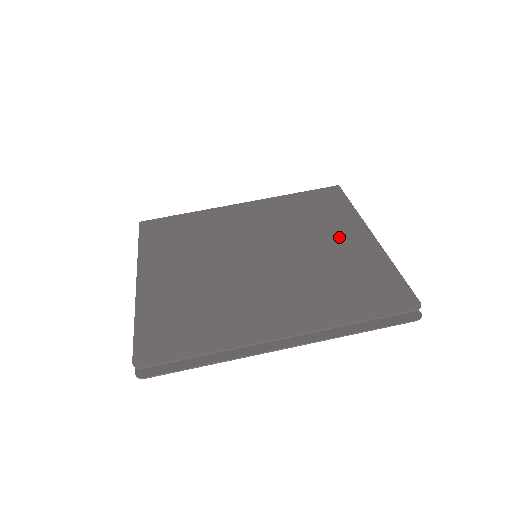
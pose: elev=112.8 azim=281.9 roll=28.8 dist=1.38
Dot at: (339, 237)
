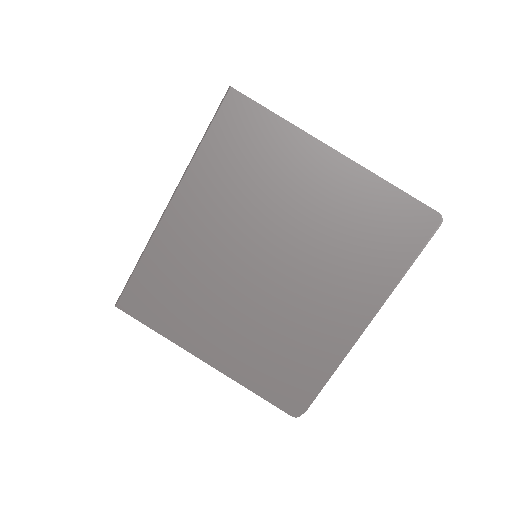
Dot at: (309, 181)
